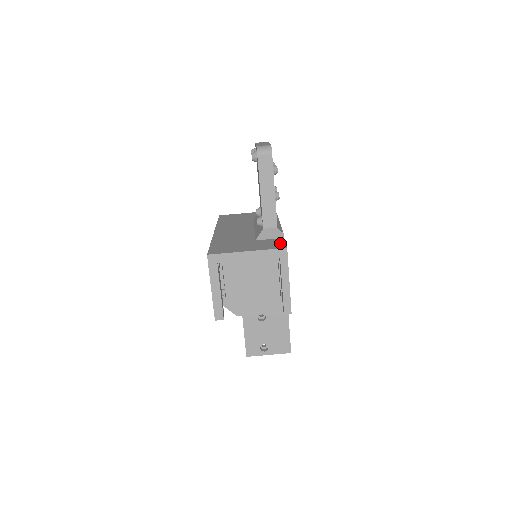
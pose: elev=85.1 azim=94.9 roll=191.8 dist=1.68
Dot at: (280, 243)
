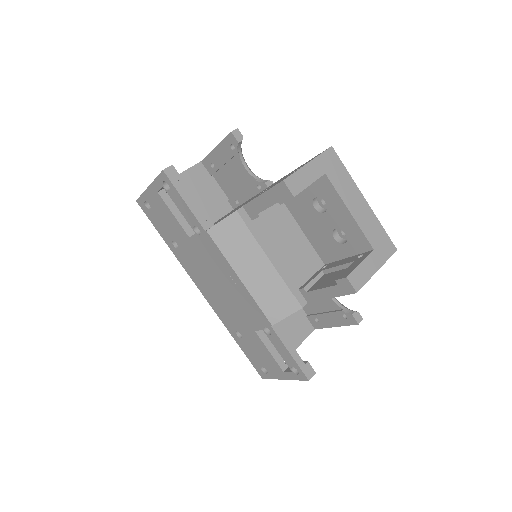
Dot at: occluded
